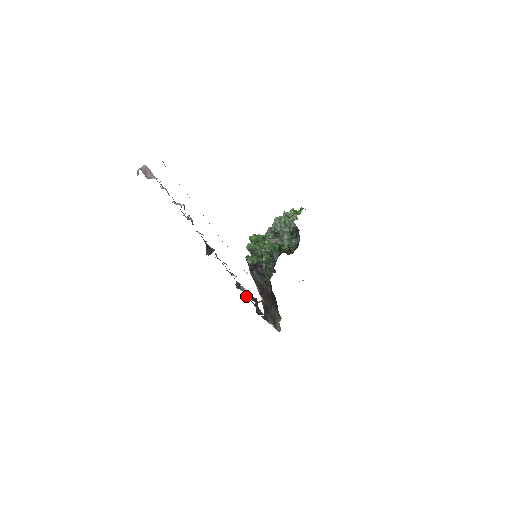
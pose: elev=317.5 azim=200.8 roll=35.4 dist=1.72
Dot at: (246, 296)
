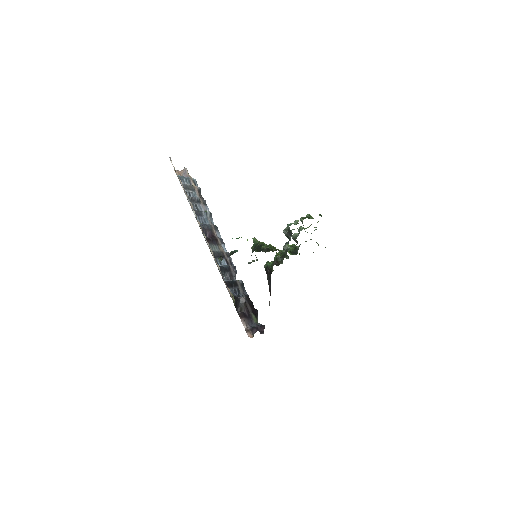
Dot at: occluded
